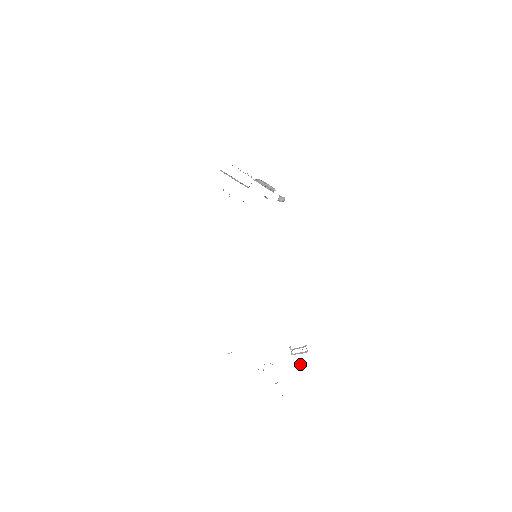
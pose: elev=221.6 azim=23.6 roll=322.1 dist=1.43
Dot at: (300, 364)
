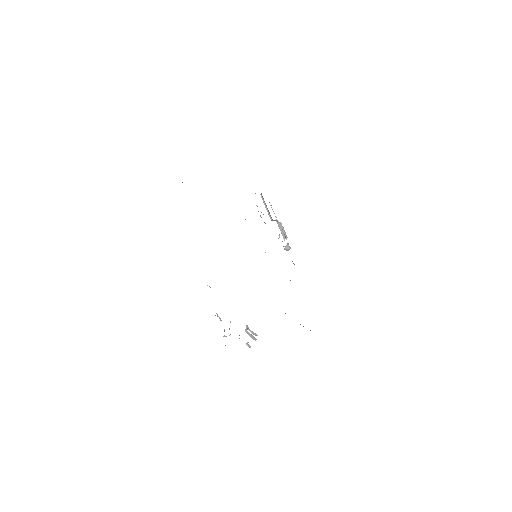
Dot at: occluded
